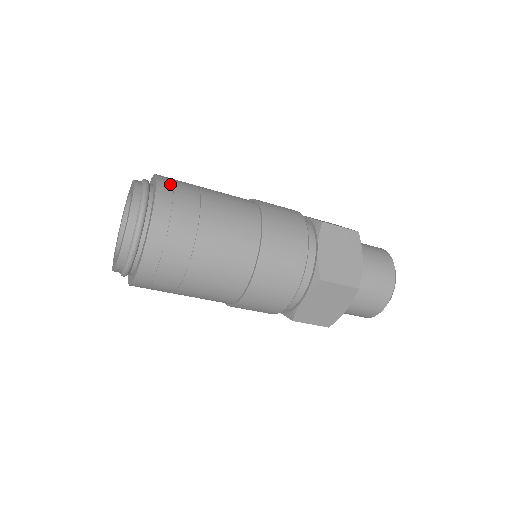
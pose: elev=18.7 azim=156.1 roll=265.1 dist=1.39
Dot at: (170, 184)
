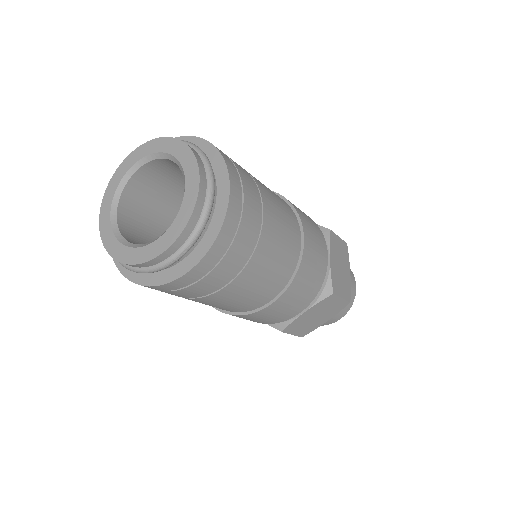
Dot at: (229, 159)
